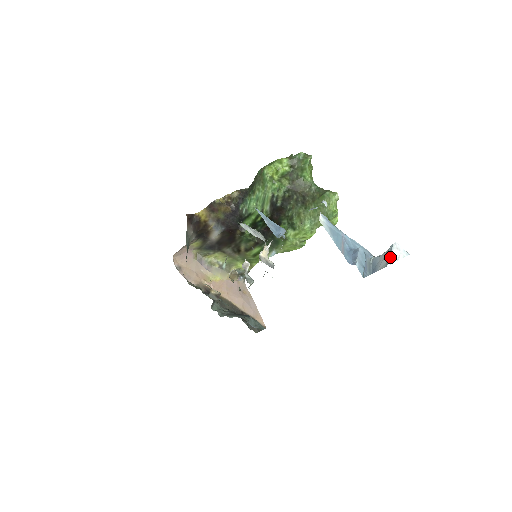
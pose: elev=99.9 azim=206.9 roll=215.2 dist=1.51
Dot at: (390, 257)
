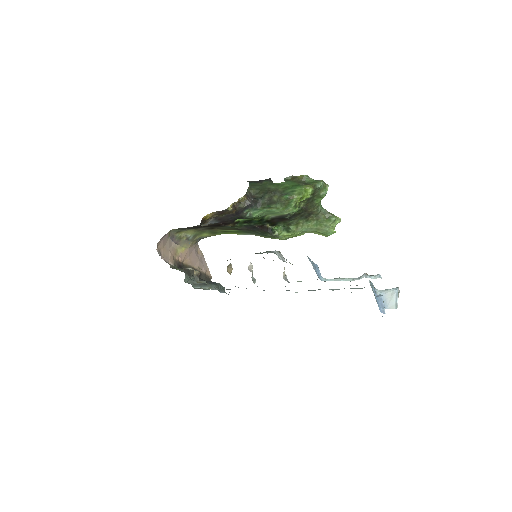
Dot at: occluded
